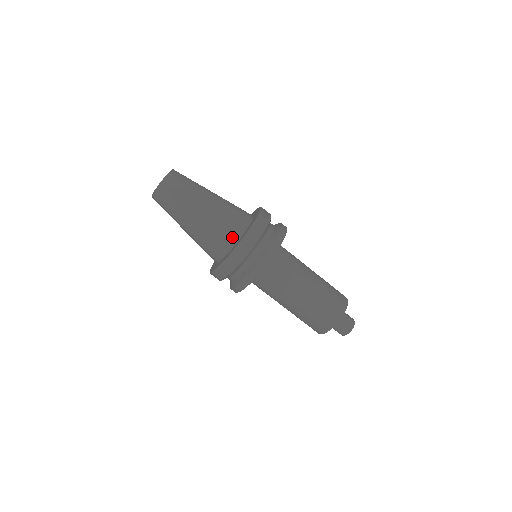
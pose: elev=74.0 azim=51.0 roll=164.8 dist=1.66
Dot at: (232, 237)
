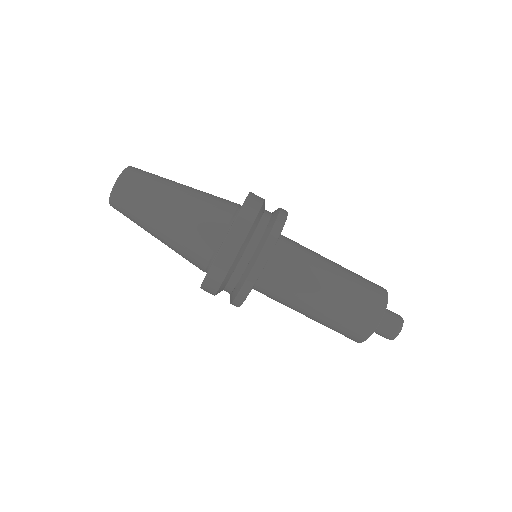
Dot at: (202, 262)
